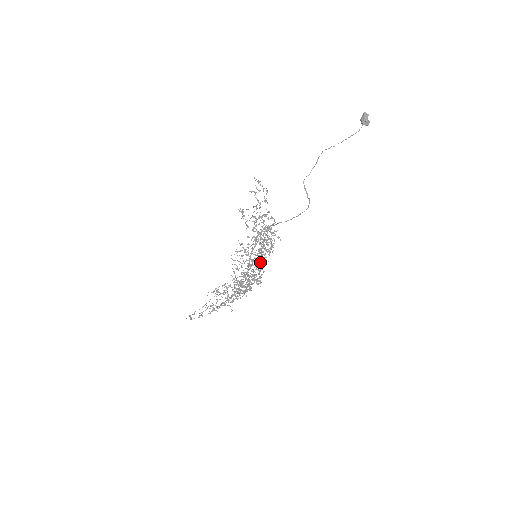
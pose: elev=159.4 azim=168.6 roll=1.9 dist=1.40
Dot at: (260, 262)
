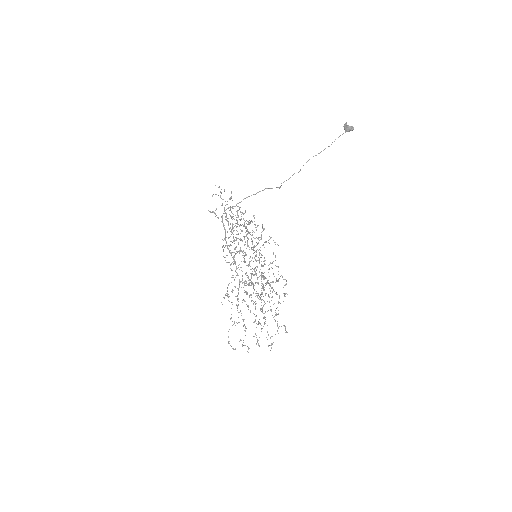
Dot at: occluded
